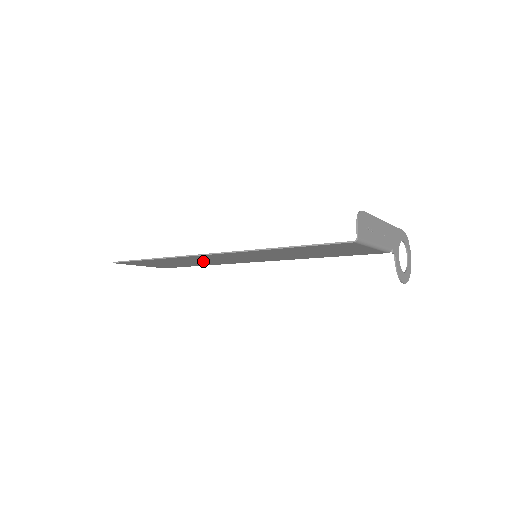
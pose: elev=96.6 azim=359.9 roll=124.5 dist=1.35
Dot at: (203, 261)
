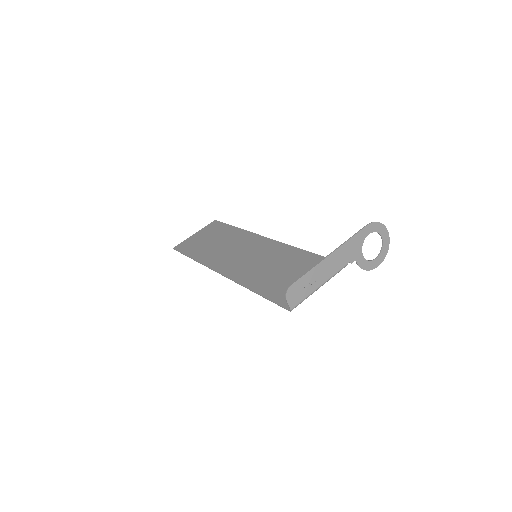
Dot at: (228, 246)
